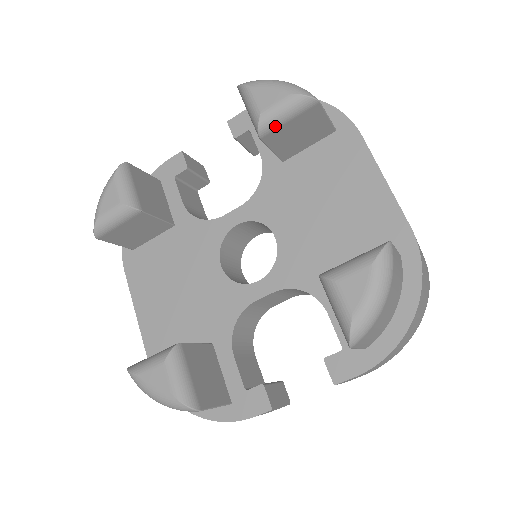
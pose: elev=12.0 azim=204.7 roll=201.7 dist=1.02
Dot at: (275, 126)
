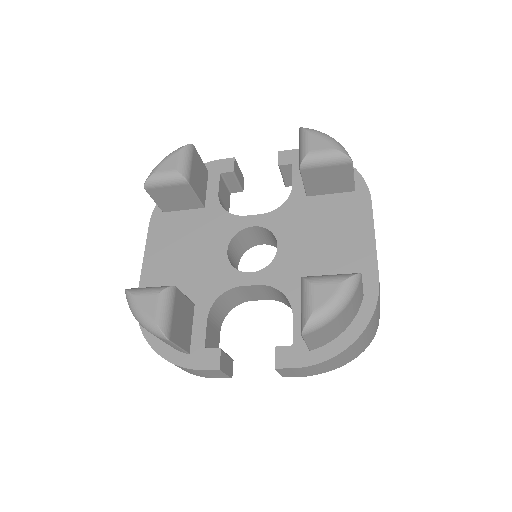
Dot at: (314, 165)
